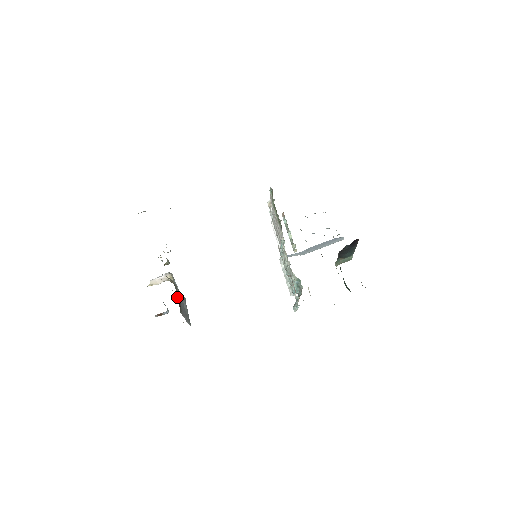
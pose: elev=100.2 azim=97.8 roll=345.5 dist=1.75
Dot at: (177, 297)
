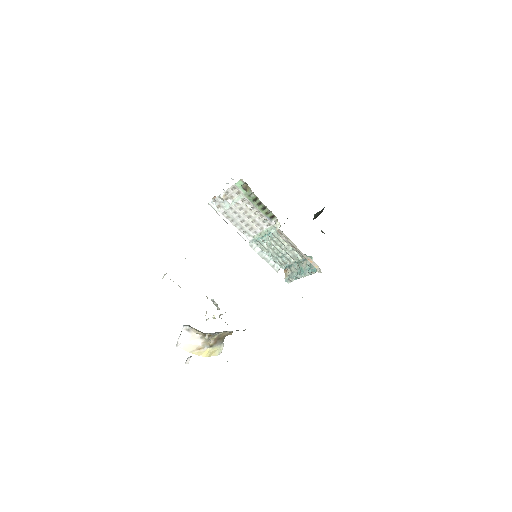
Dot at: occluded
